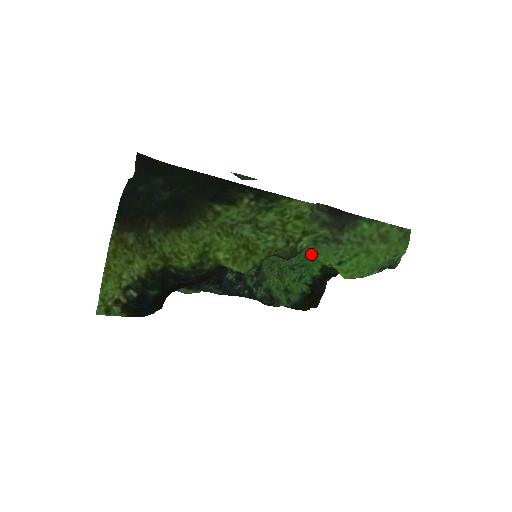
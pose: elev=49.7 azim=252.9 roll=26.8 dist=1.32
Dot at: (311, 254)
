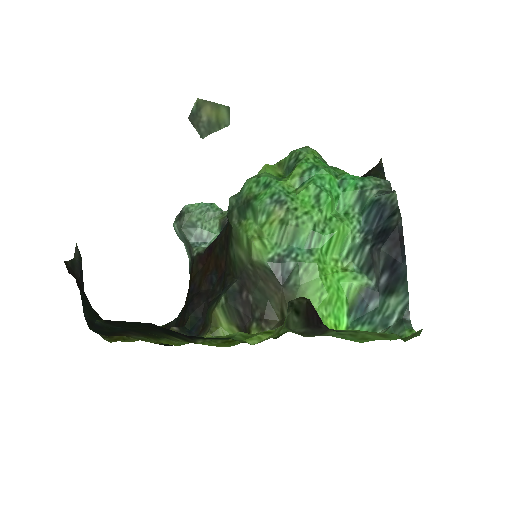
Dot at: (341, 175)
